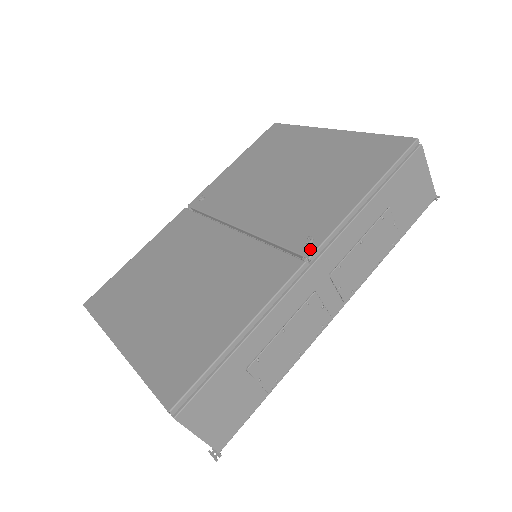
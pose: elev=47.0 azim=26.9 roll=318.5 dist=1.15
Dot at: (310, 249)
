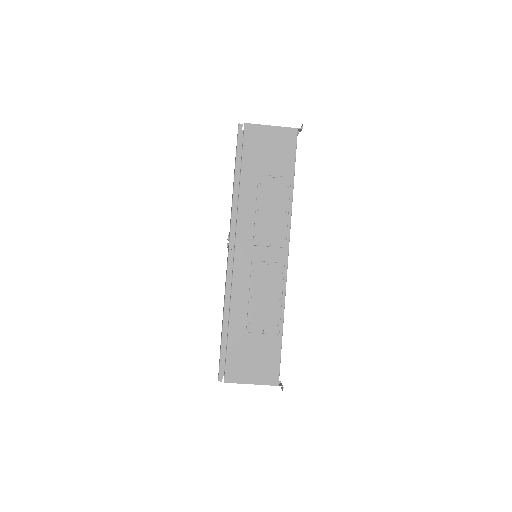
Dot at: (229, 243)
